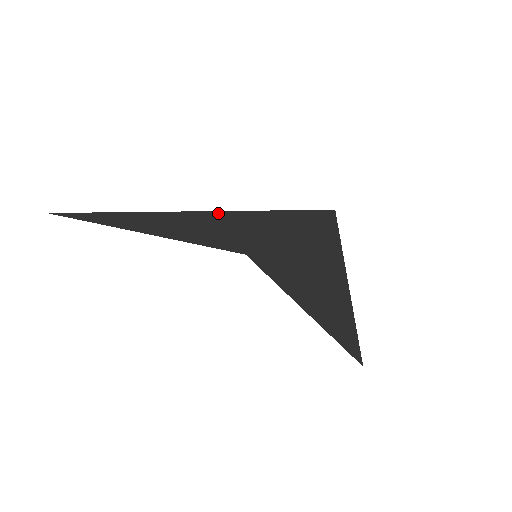
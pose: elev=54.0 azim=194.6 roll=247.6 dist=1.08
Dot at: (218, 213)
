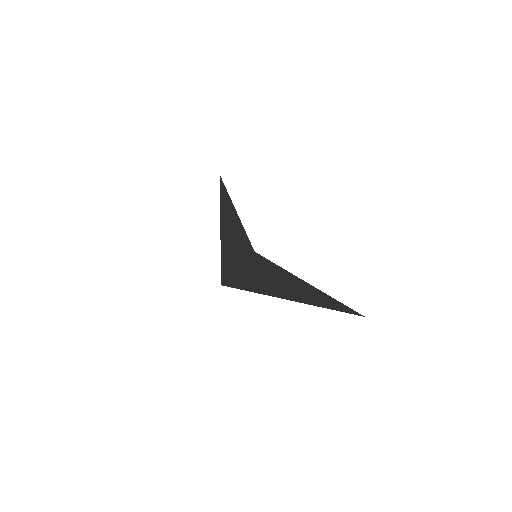
Dot at: (222, 238)
